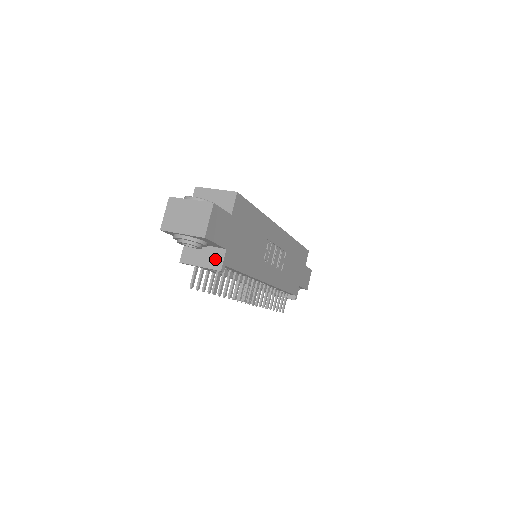
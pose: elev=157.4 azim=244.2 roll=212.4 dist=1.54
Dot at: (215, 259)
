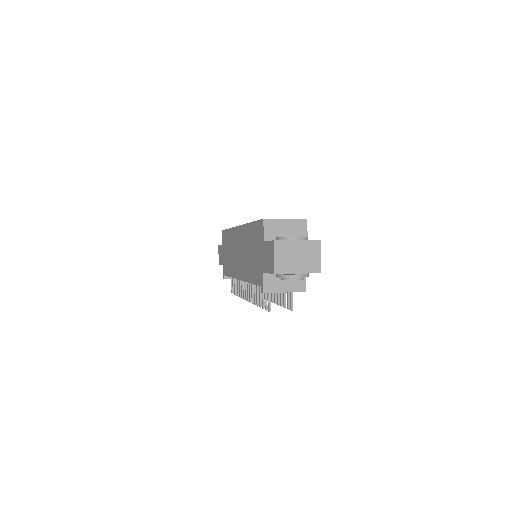
Dot at: (298, 282)
